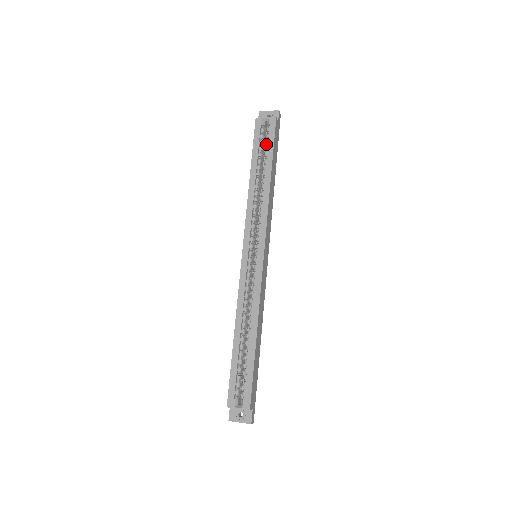
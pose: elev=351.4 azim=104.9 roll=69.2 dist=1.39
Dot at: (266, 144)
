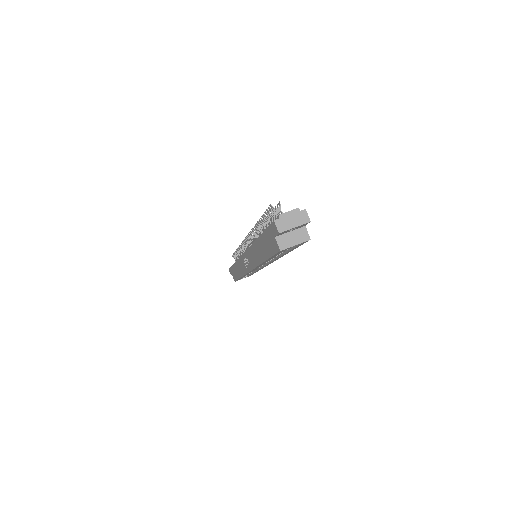
Dot at: occluded
